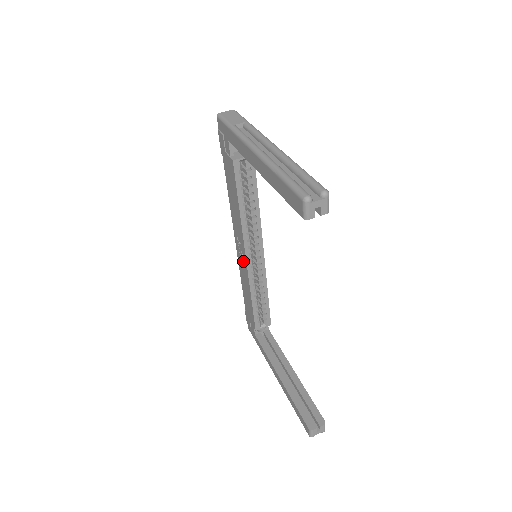
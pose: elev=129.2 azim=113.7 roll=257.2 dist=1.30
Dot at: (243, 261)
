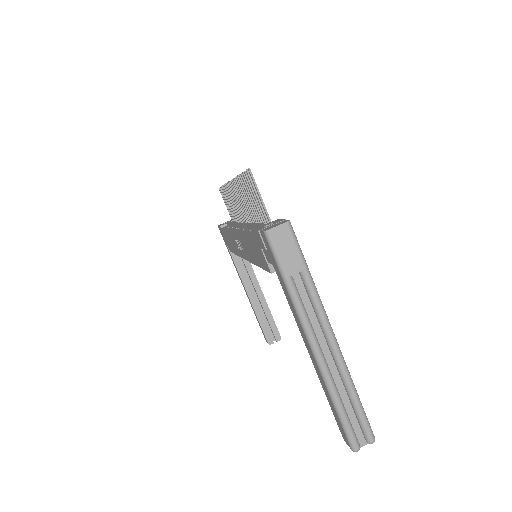
Dot at: (239, 248)
